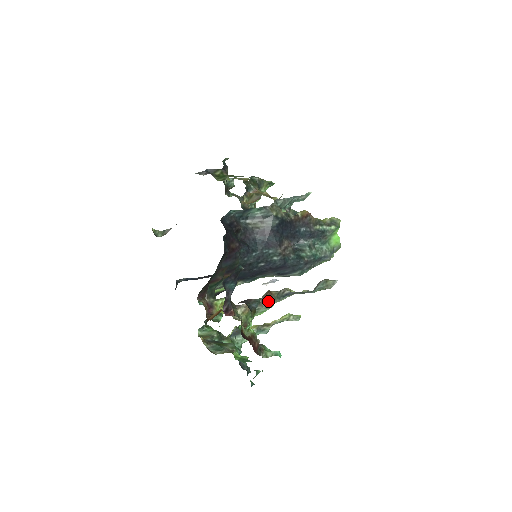
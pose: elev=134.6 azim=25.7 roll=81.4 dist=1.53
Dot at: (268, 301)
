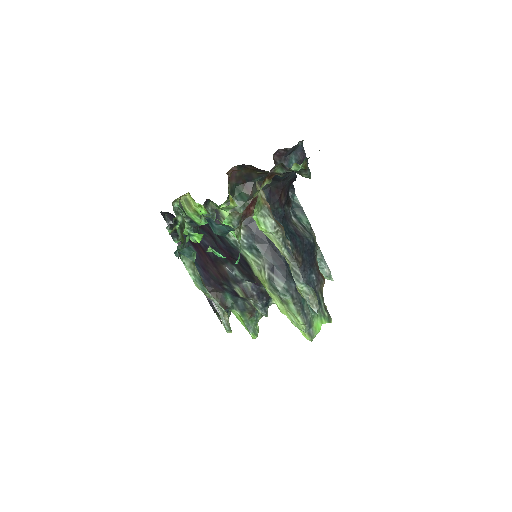
Dot at: (279, 225)
